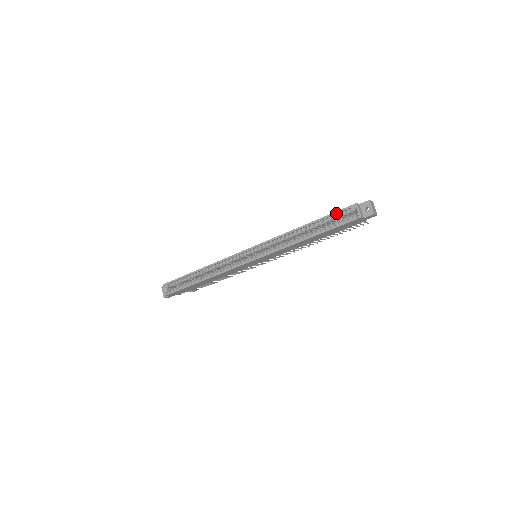
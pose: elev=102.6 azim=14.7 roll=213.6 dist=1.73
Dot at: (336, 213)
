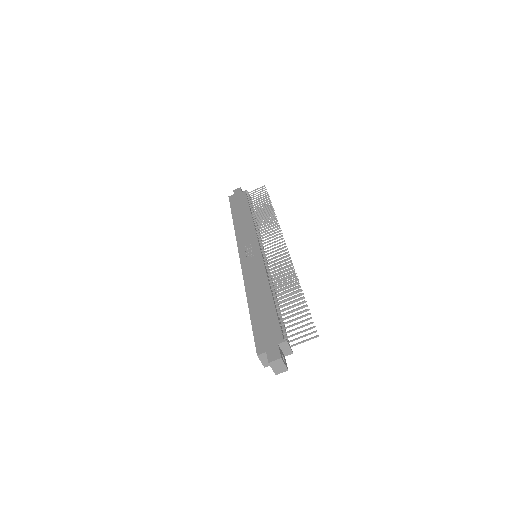
Dot at: (254, 335)
